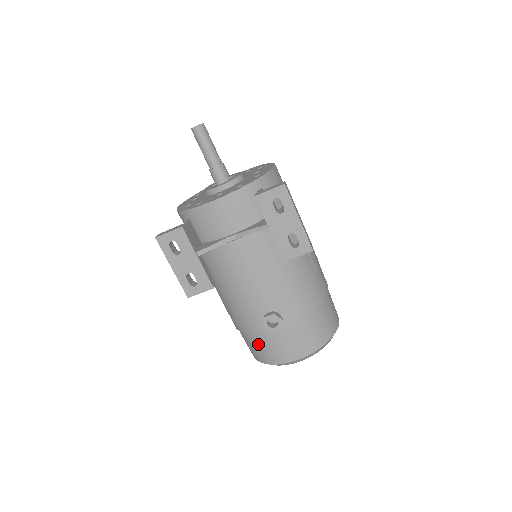
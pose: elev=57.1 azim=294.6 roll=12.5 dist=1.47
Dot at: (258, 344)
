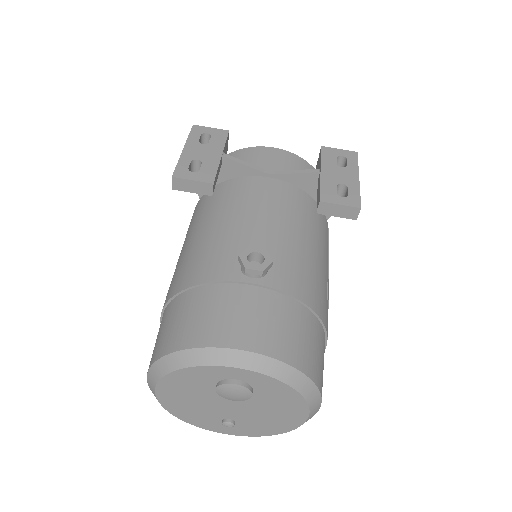
Dot at: (196, 306)
